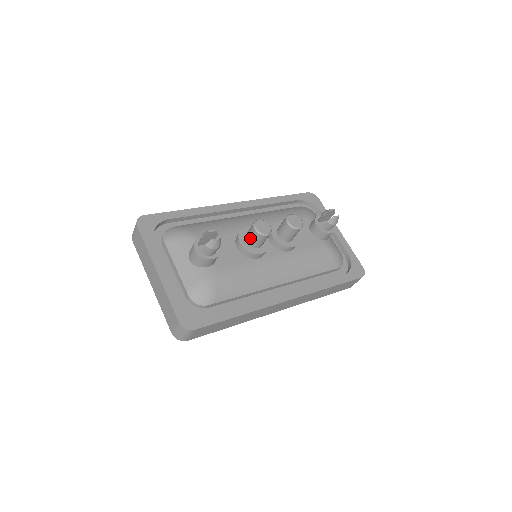
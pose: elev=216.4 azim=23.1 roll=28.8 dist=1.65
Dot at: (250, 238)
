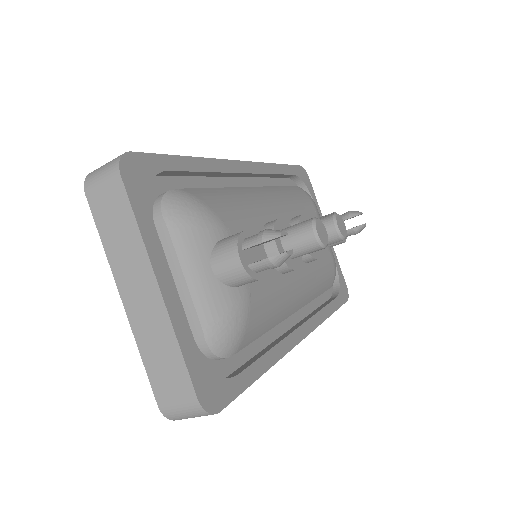
Dot at: (296, 244)
